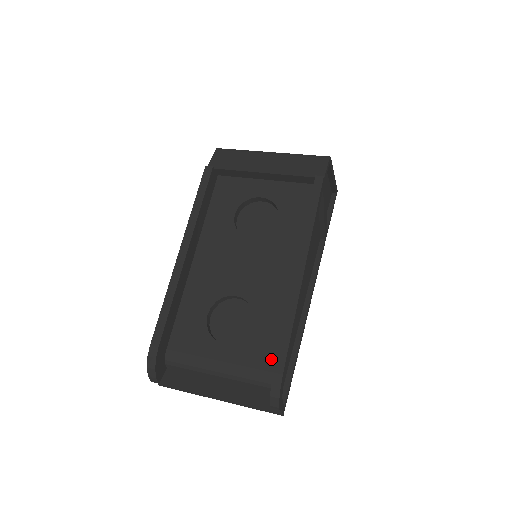
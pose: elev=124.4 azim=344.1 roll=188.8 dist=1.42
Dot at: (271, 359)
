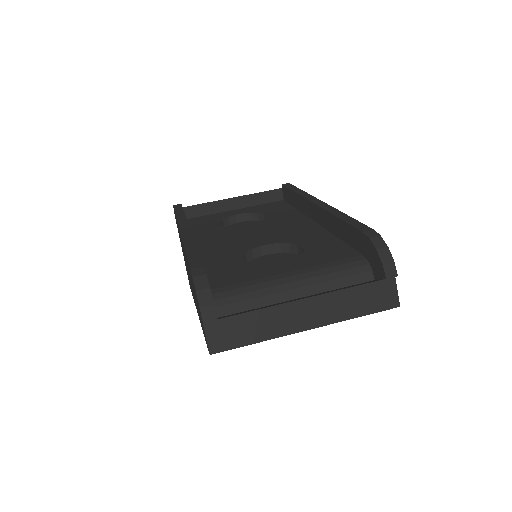
Dot at: (345, 252)
